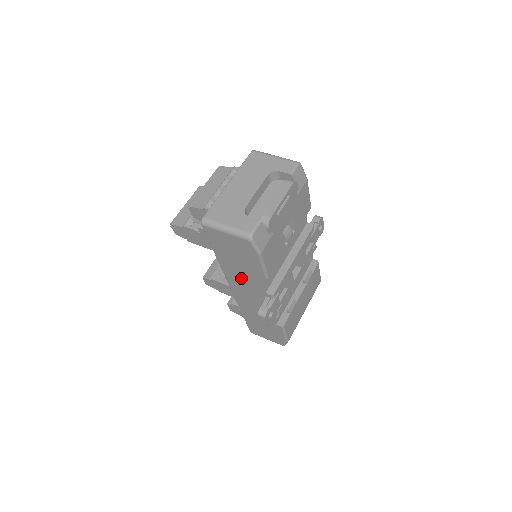
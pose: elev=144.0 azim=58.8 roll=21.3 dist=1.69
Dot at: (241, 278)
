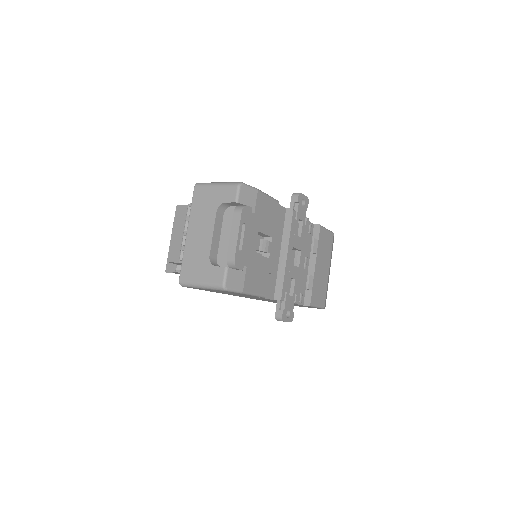
Dot at: (246, 296)
